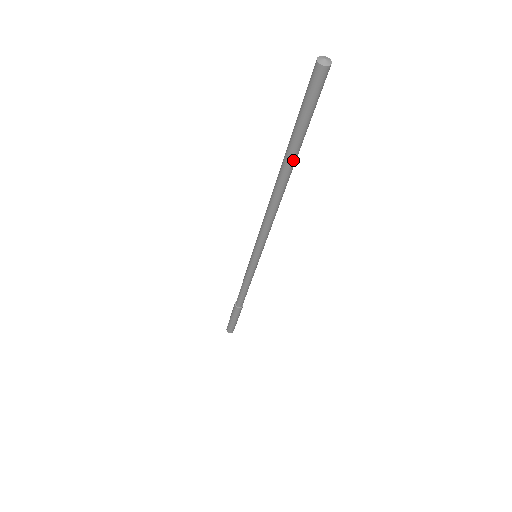
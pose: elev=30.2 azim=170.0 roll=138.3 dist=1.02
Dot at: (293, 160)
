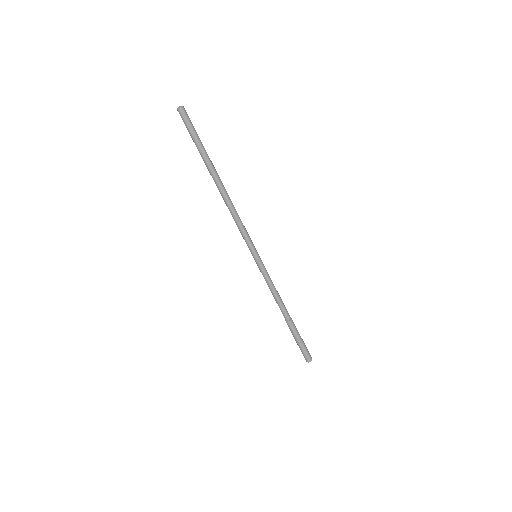
Dot at: (211, 165)
